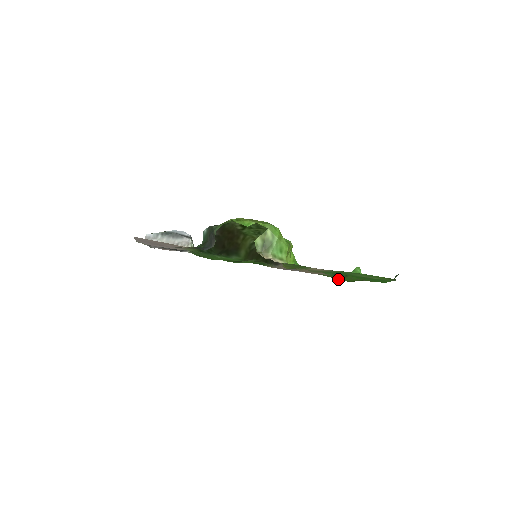
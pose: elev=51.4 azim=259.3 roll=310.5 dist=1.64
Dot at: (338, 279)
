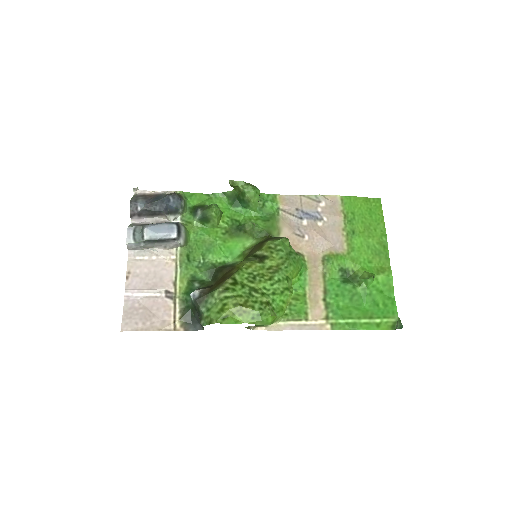
Dot at: (365, 200)
